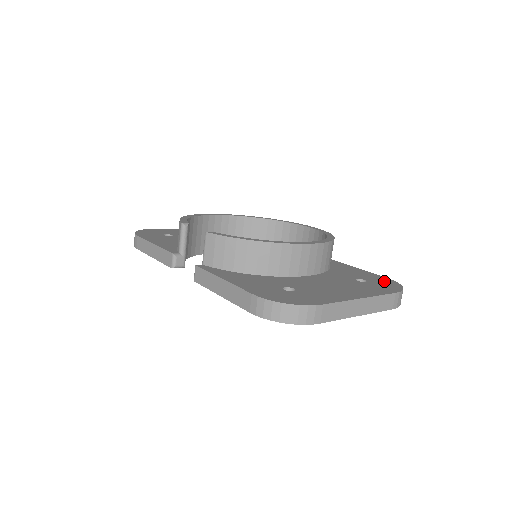
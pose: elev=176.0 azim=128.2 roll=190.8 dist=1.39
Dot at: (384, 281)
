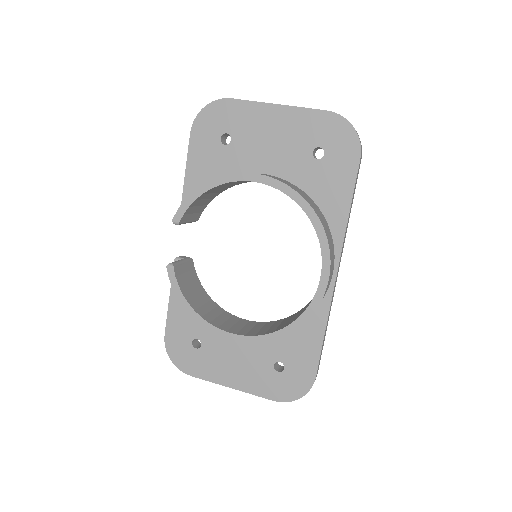
Dot at: (299, 381)
